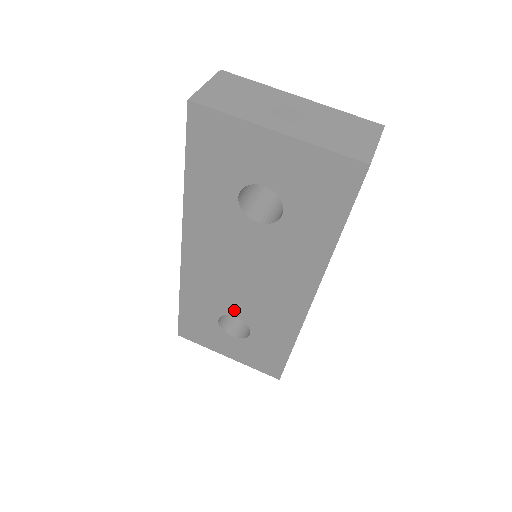
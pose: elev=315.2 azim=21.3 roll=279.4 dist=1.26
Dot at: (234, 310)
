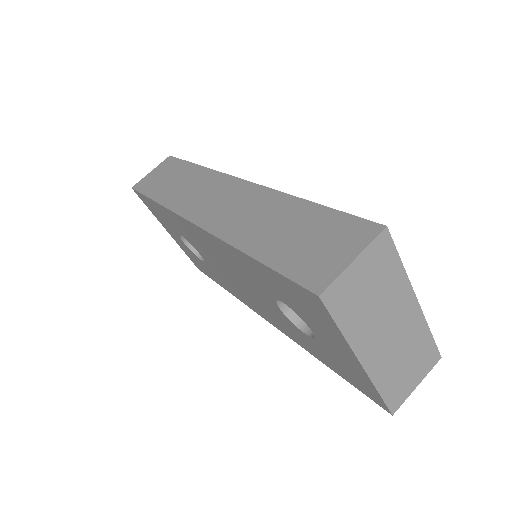
Dot at: (202, 254)
